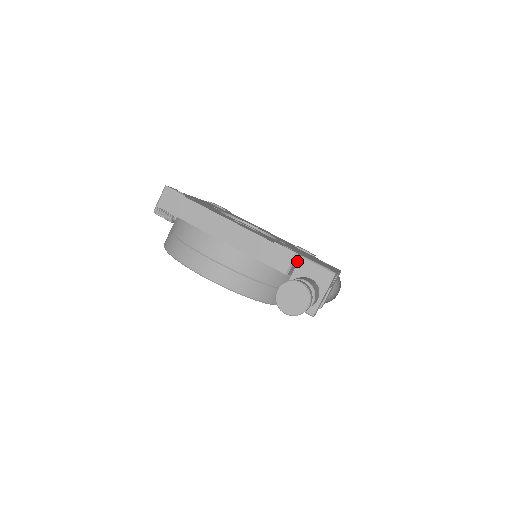
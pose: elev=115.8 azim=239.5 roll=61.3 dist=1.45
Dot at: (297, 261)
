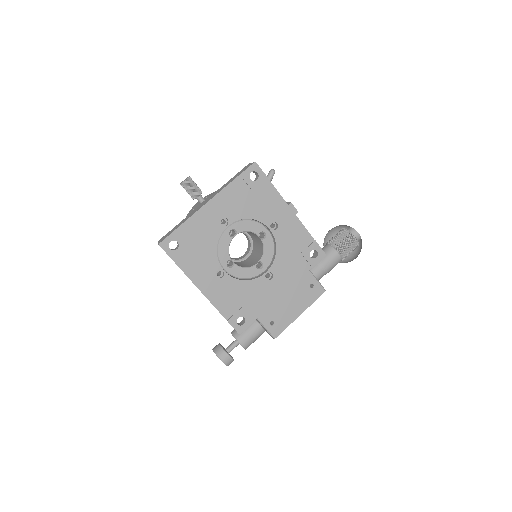
Dot at: occluded
